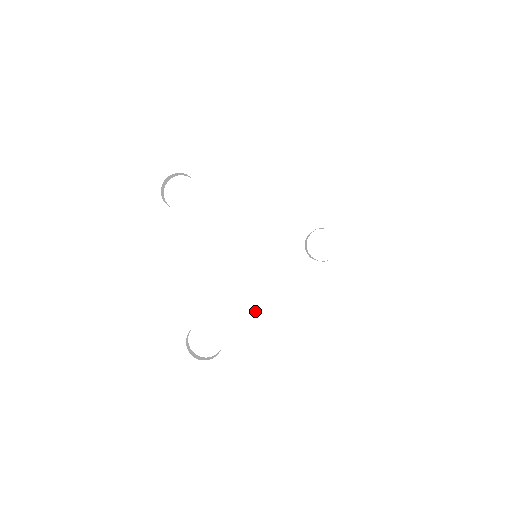
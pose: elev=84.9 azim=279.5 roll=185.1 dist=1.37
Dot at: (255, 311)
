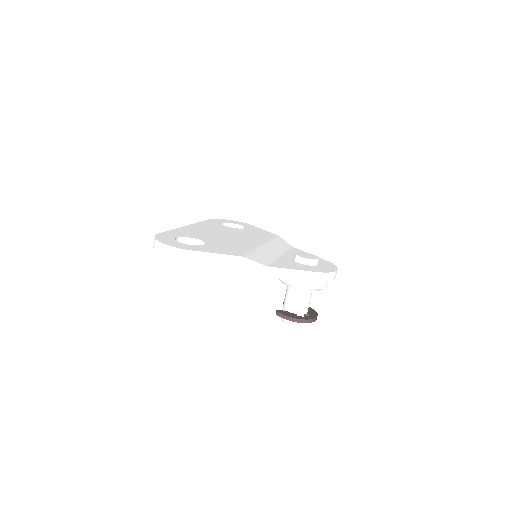
Dot at: (238, 249)
